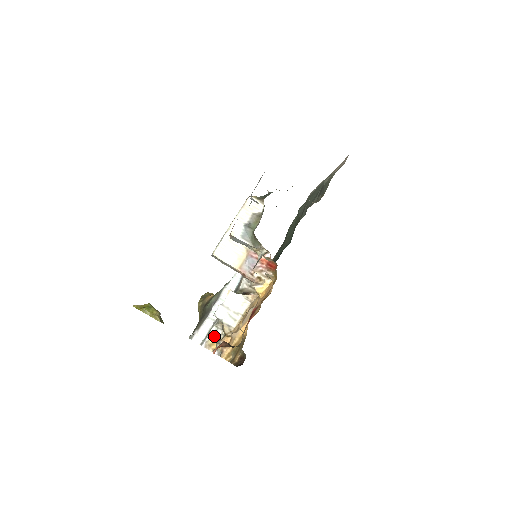
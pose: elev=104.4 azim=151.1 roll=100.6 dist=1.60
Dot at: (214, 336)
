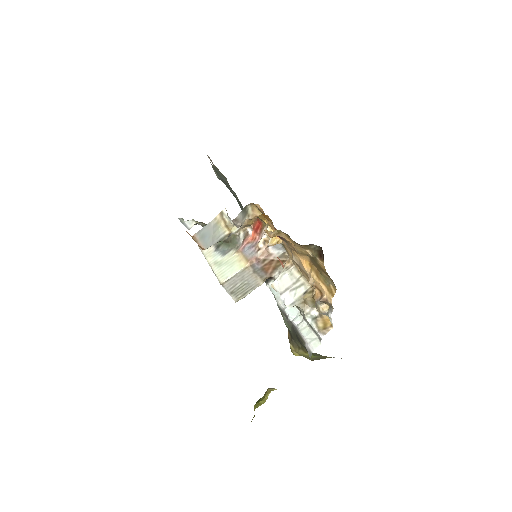
Dot at: (317, 321)
